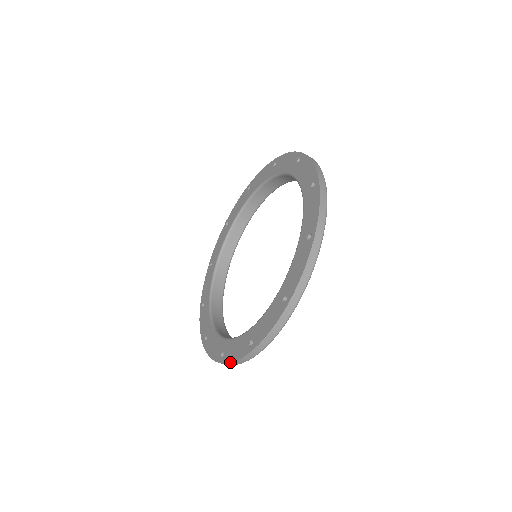
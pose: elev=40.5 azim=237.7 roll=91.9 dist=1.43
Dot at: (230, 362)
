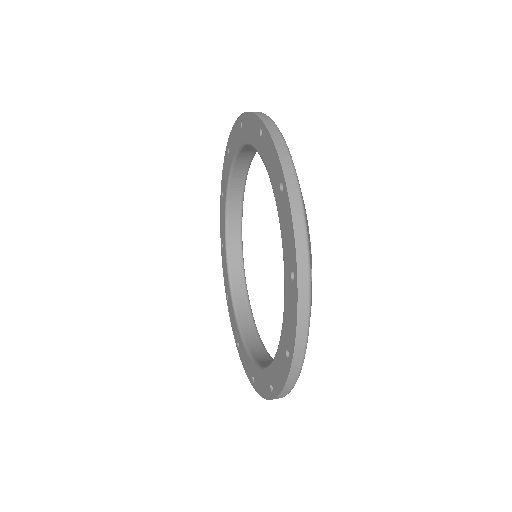
Dot at: occluded
